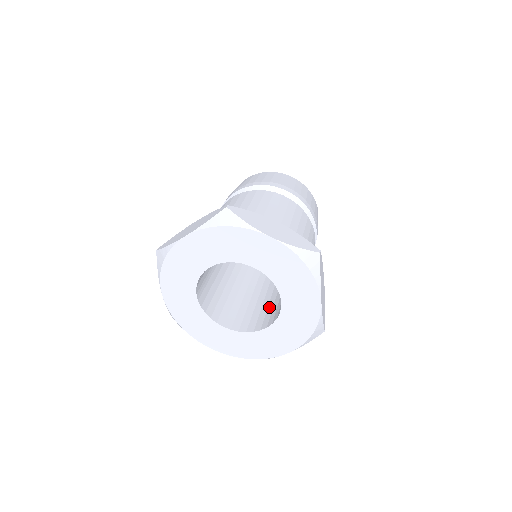
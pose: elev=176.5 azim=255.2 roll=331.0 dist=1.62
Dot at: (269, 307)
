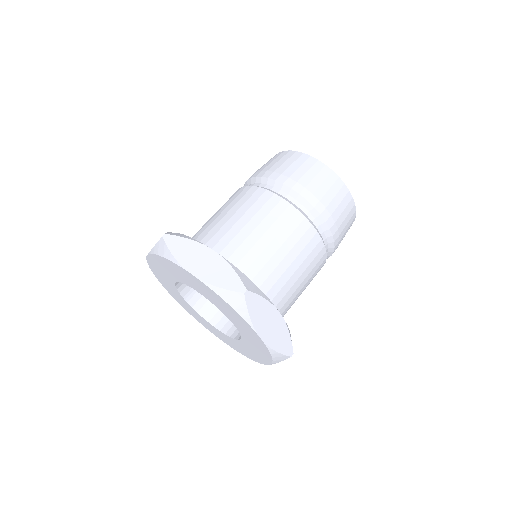
Dot at: occluded
